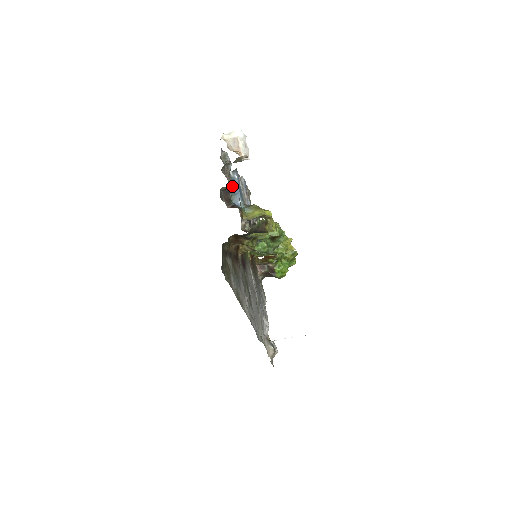
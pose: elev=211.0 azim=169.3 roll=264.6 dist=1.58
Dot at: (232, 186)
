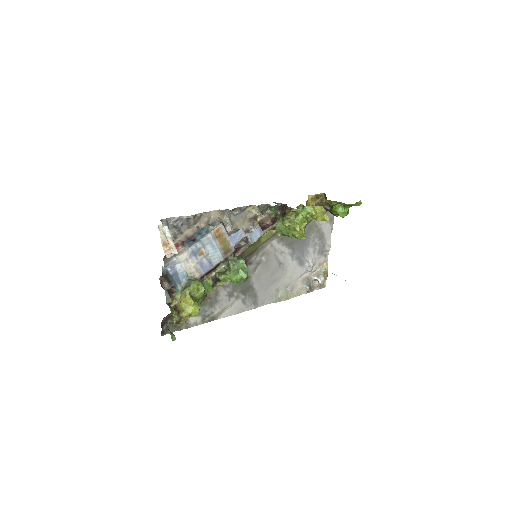
Dot at: (168, 274)
